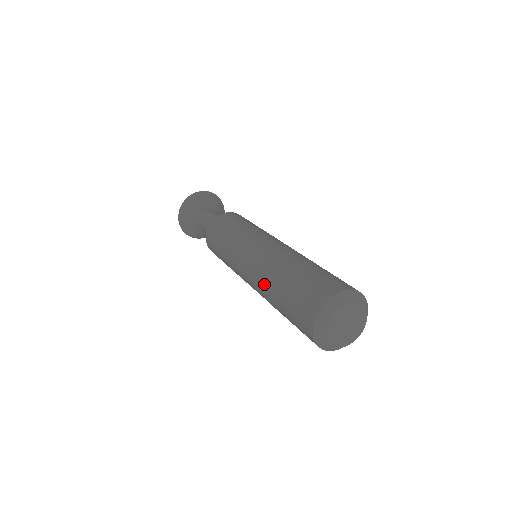
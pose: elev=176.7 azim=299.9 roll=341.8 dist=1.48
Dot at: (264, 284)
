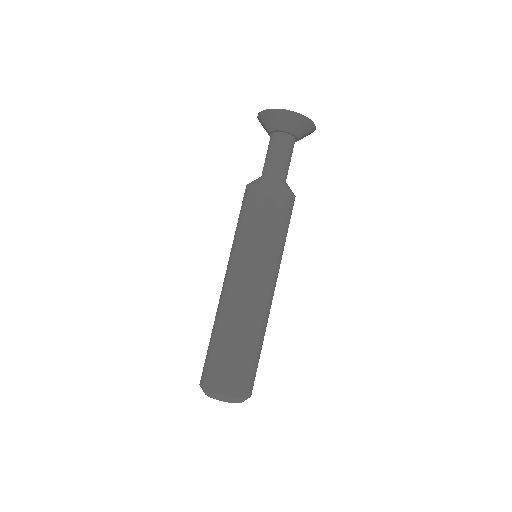
Dot at: occluded
